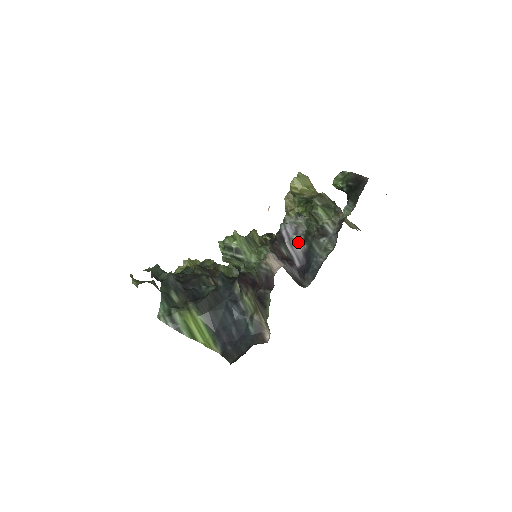
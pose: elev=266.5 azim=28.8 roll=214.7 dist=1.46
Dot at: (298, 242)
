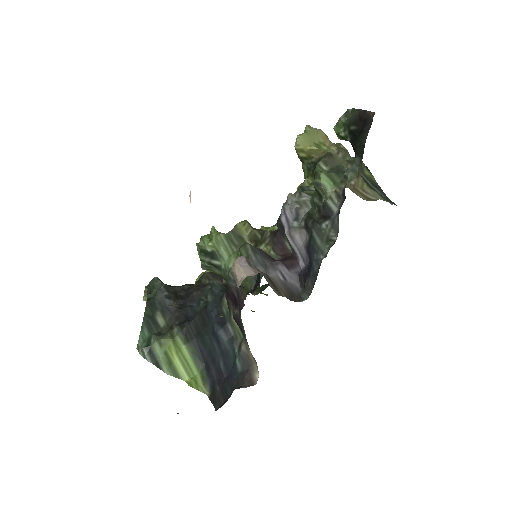
Dot at: (299, 231)
